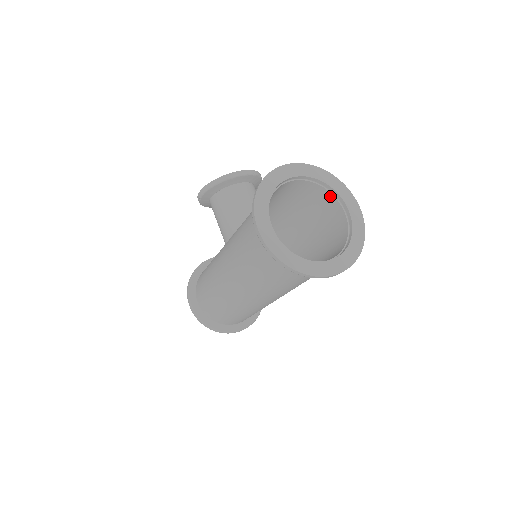
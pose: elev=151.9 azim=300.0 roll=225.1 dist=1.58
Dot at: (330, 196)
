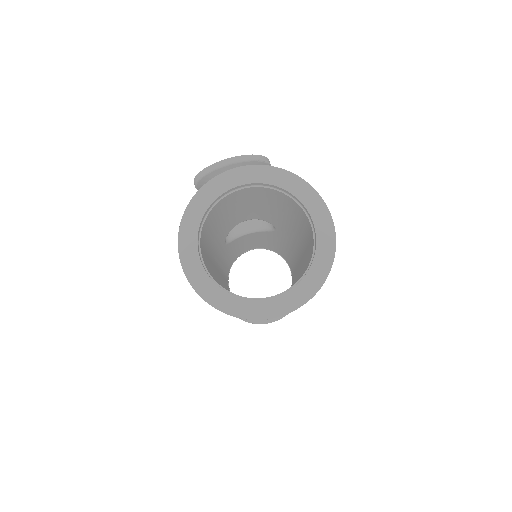
Dot at: (297, 204)
